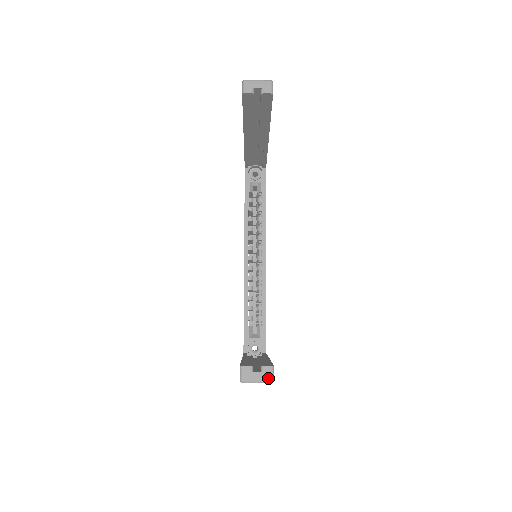
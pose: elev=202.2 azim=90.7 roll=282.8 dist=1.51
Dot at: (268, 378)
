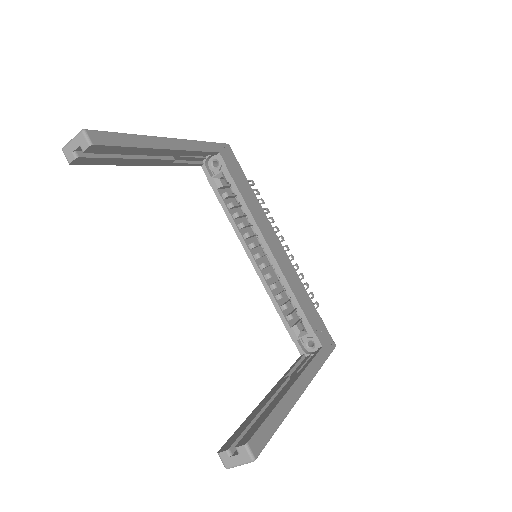
Dot at: (247, 458)
